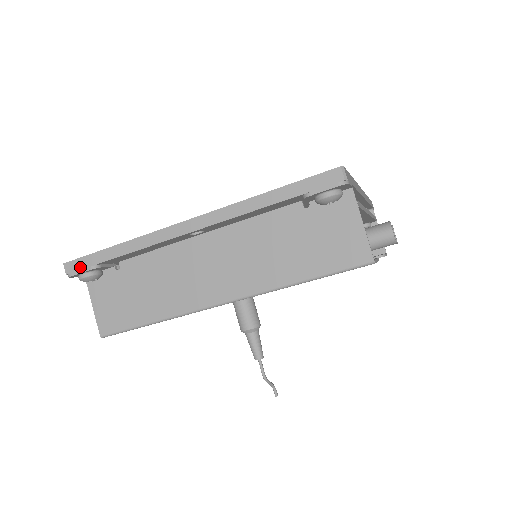
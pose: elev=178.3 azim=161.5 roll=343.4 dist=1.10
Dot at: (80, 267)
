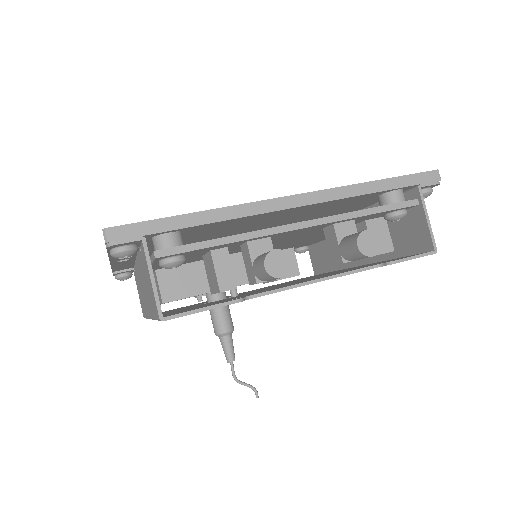
Dot at: occluded
